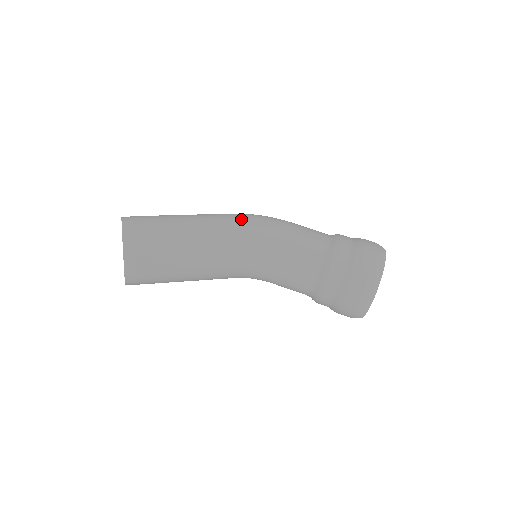
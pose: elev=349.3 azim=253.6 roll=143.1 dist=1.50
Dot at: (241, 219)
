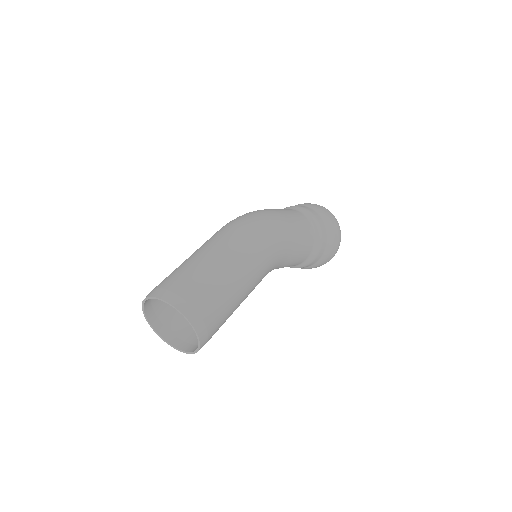
Dot at: (268, 251)
